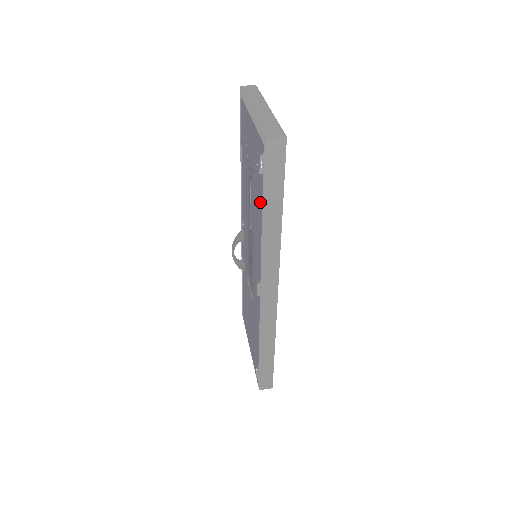
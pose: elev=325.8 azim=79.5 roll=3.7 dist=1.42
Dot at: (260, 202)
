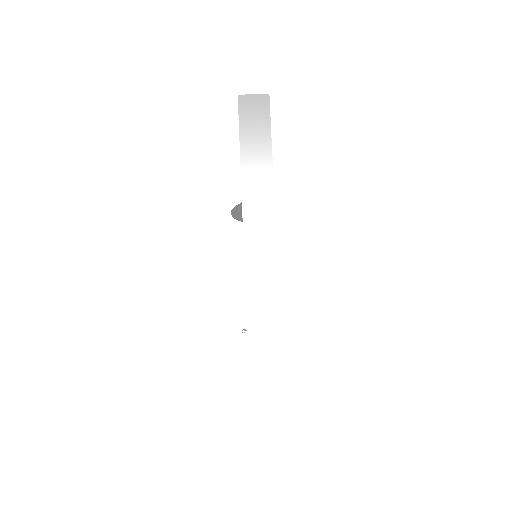
Dot at: occluded
